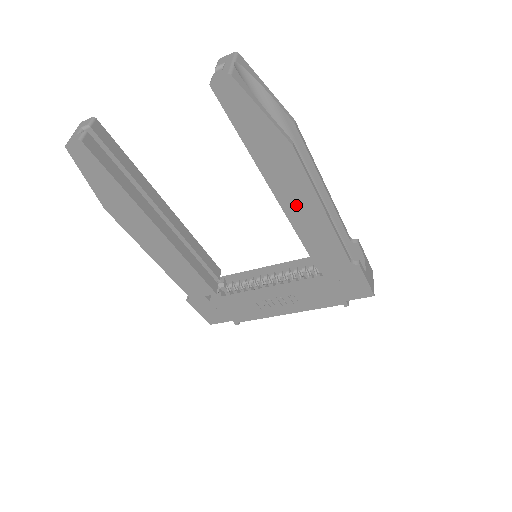
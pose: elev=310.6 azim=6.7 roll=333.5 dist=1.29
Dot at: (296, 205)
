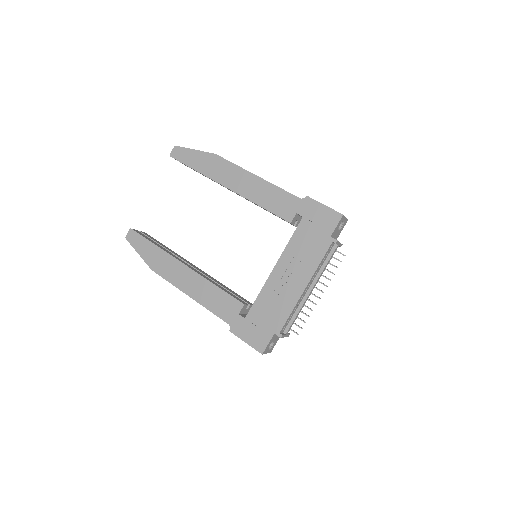
Dot at: (240, 184)
